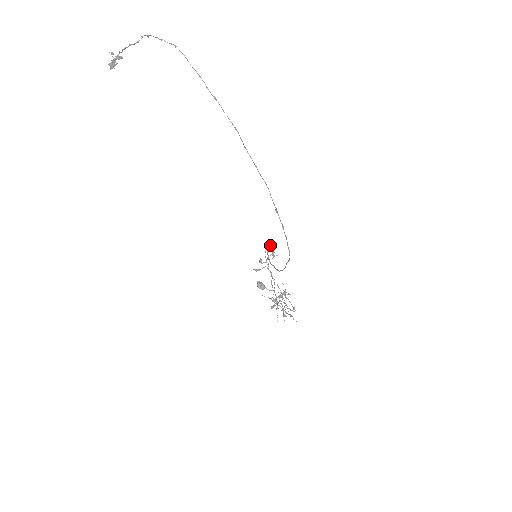
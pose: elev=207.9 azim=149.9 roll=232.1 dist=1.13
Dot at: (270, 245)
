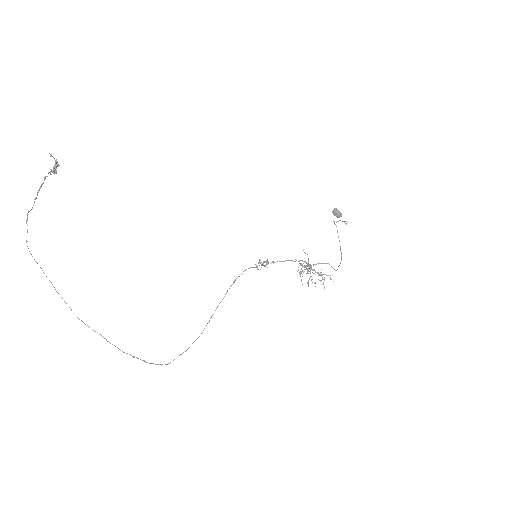
Dot at: occluded
